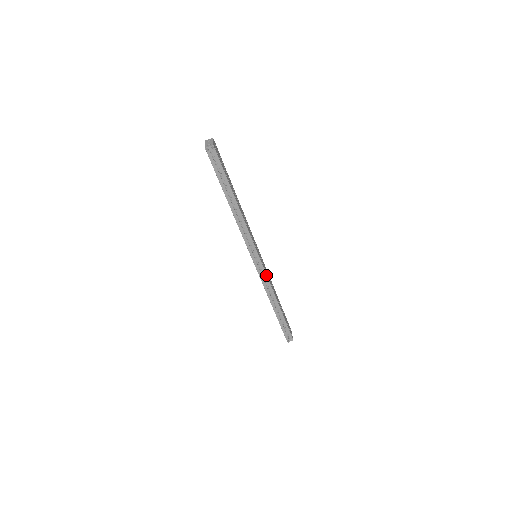
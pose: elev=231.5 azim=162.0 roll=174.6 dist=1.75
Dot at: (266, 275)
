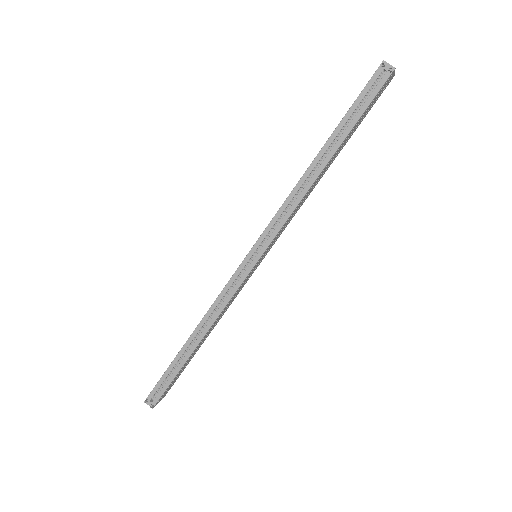
Dot at: (237, 289)
